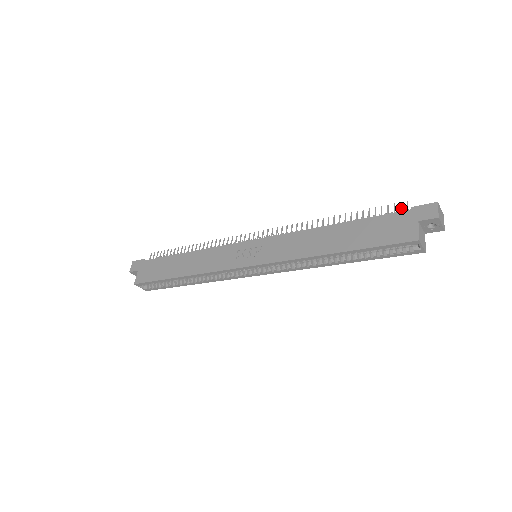
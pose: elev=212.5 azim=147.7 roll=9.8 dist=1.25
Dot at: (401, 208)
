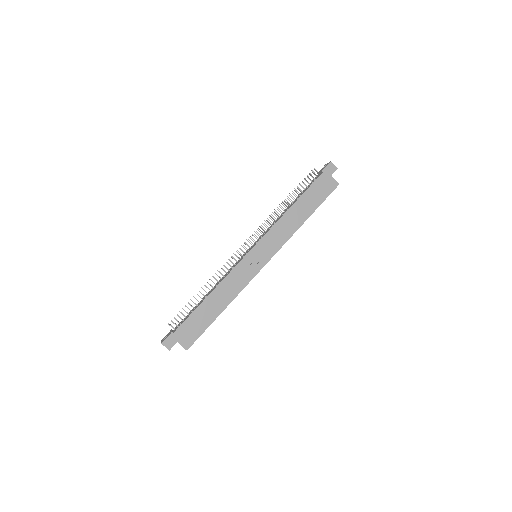
Dot at: occluded
